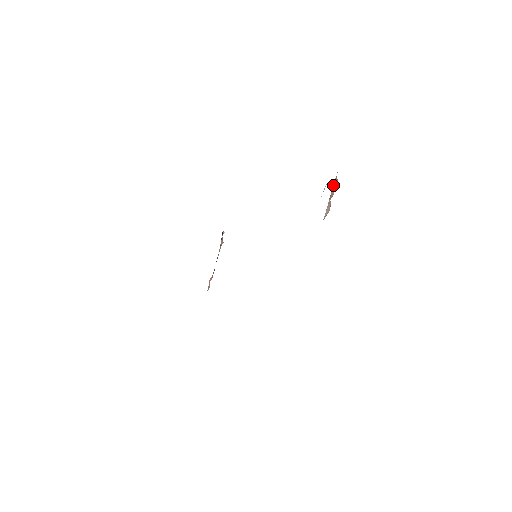
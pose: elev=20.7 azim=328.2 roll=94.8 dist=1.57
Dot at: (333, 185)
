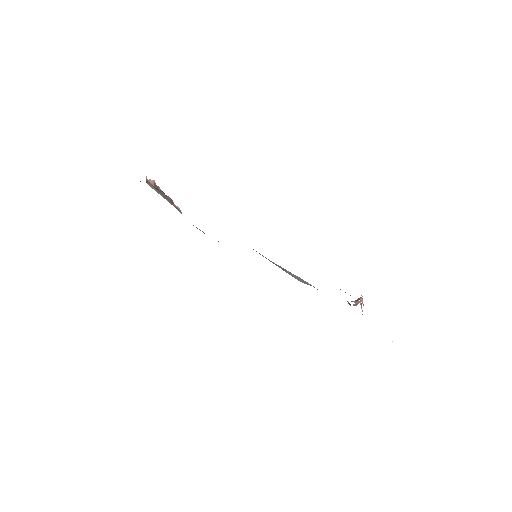
Dot at: occluded
